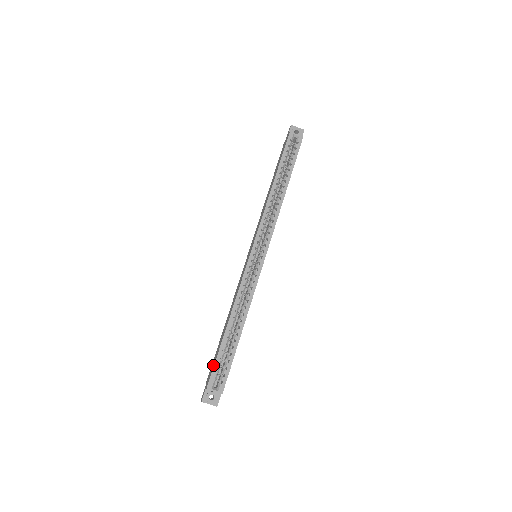
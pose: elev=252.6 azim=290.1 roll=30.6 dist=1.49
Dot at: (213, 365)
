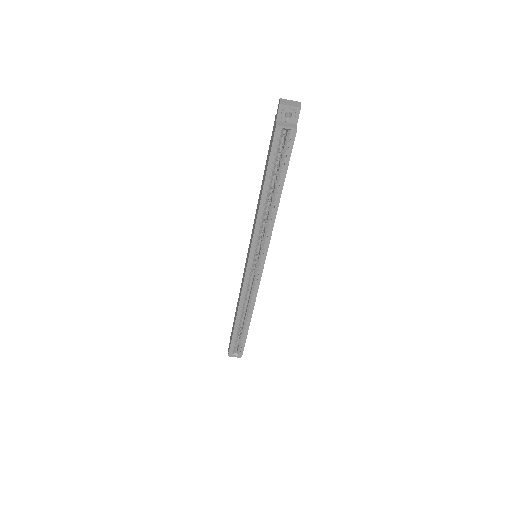
Dot at: occluded
